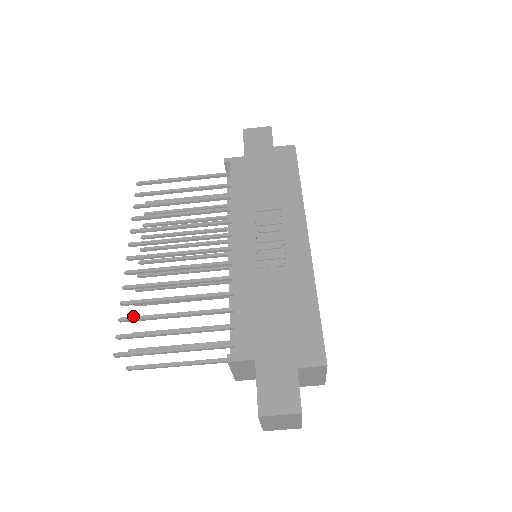
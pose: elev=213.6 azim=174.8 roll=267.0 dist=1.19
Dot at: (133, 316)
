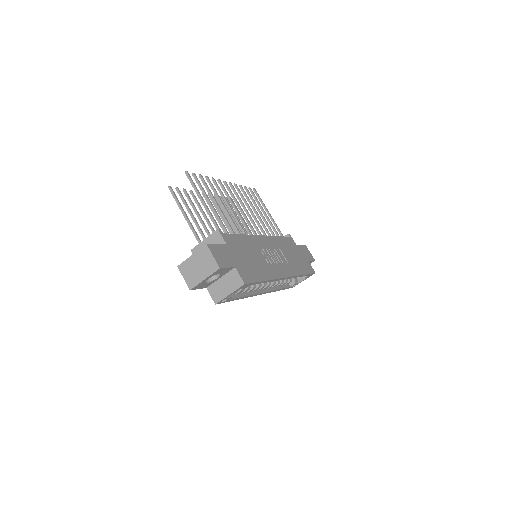
Dot at: occluded
